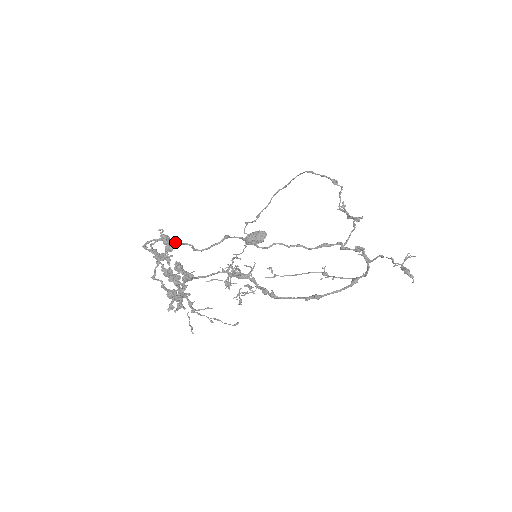
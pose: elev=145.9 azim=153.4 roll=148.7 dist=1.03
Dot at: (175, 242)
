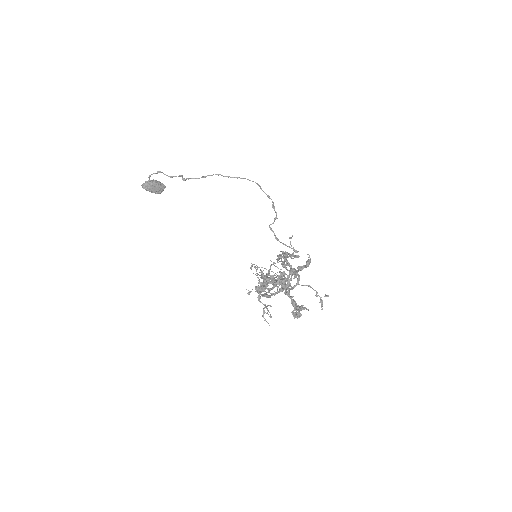
Dot at: occluded
